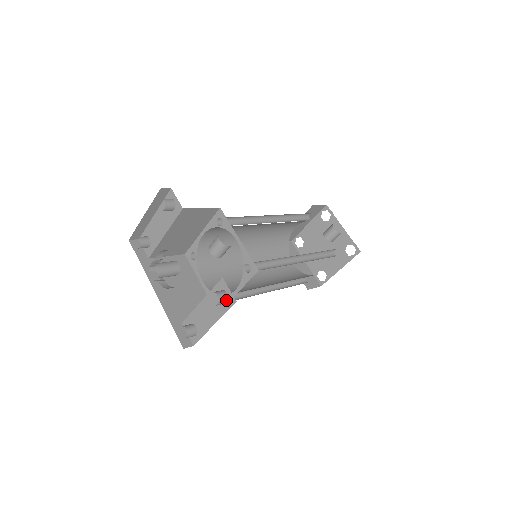
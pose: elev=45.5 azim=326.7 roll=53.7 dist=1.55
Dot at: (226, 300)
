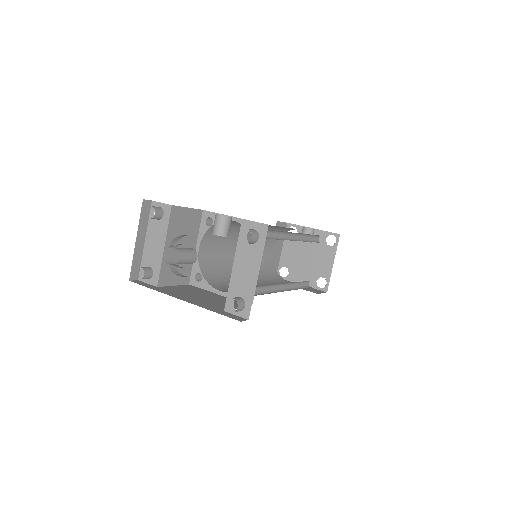
Dot at: (257, 234)
